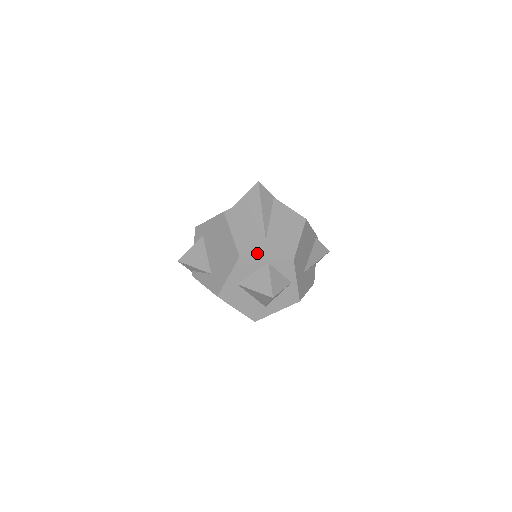
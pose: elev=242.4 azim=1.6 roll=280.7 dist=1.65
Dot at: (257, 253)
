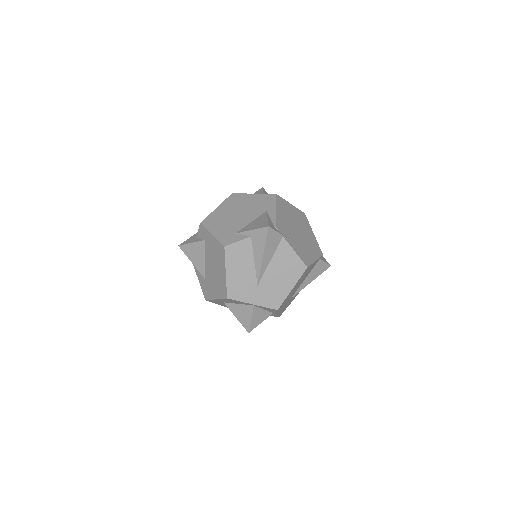
Dot at: (245, 298)
